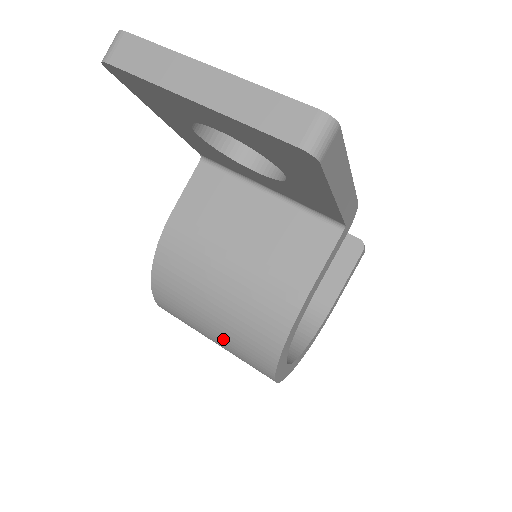
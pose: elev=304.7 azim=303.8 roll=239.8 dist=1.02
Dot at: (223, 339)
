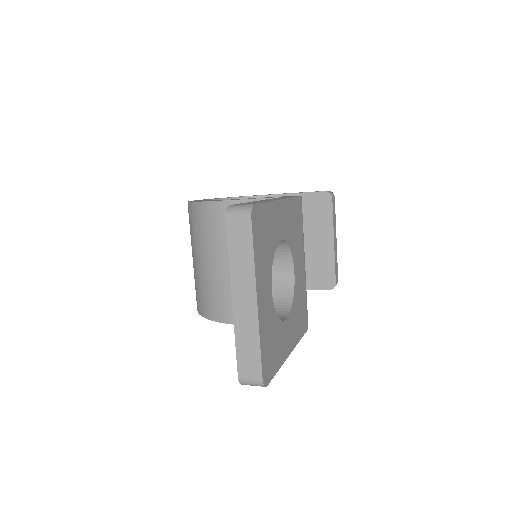
Dot at: (194, 269)
